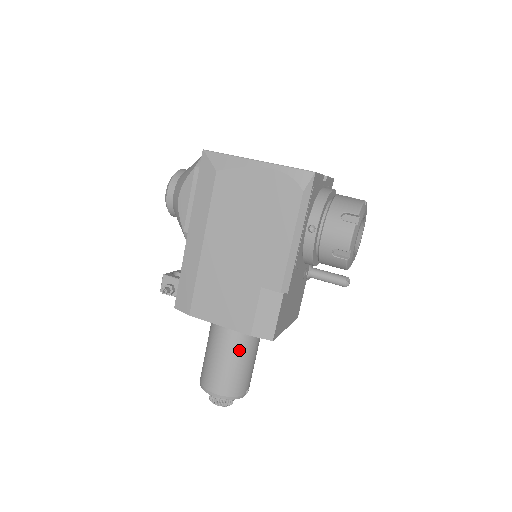
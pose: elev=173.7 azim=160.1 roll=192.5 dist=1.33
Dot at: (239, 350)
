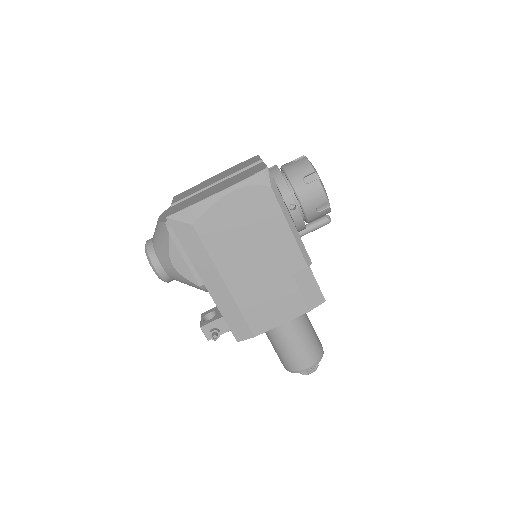
Dot at: (301, 327)
